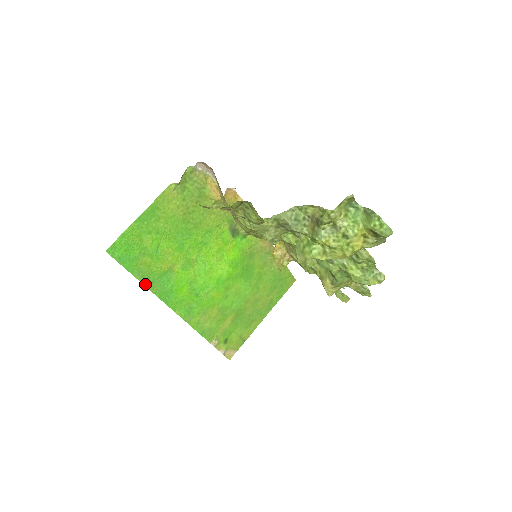
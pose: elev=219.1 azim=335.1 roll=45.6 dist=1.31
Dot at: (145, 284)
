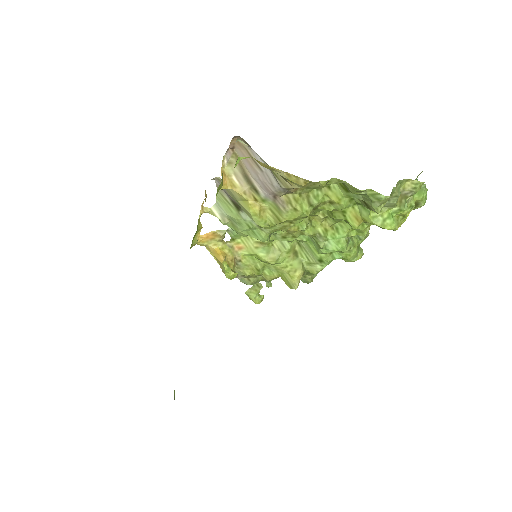
Dot at: occluded
